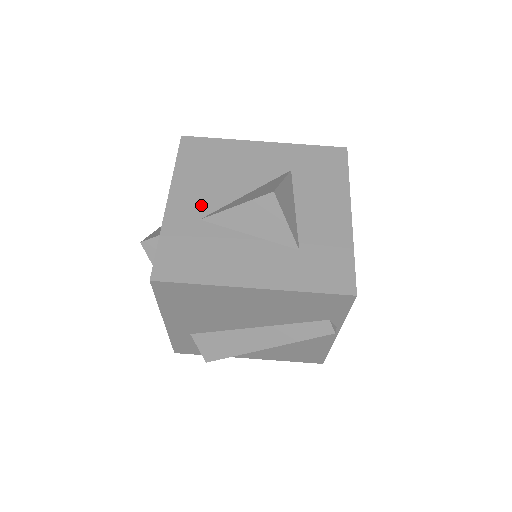
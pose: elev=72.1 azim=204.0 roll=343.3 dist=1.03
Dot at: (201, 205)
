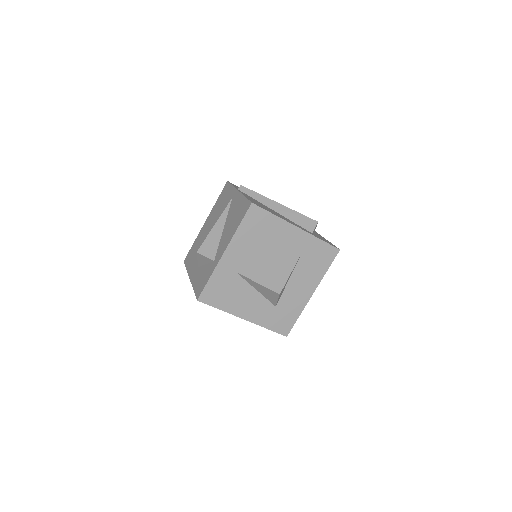
Dot at: (241, 263)
